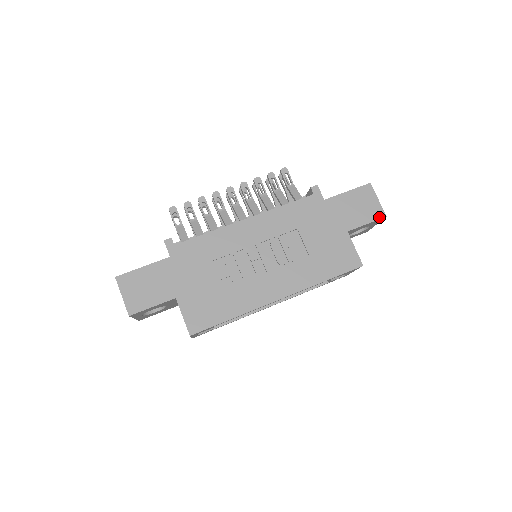
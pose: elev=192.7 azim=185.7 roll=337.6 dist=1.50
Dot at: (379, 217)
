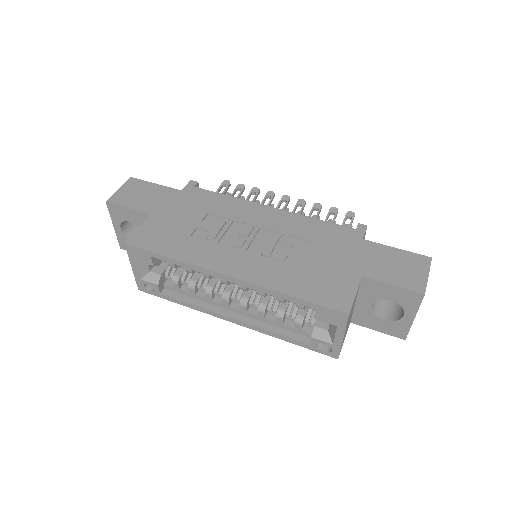
Dot at: (414, 289)
